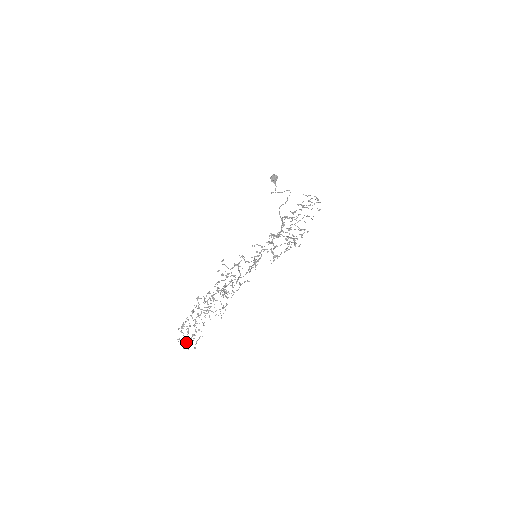
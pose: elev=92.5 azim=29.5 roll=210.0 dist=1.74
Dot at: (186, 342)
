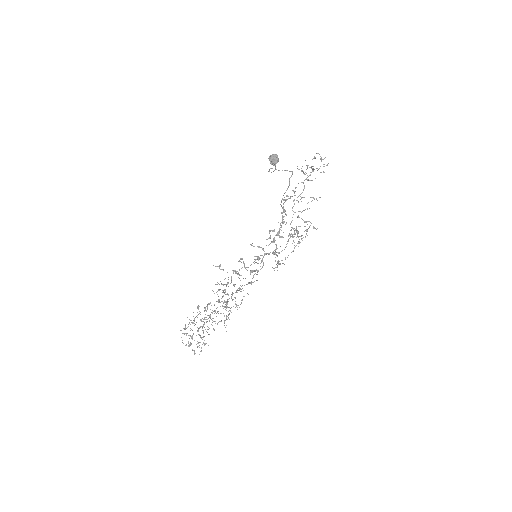
Dot at: occluded
